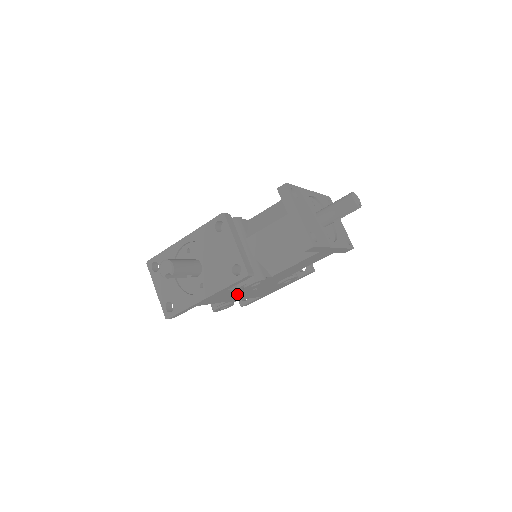
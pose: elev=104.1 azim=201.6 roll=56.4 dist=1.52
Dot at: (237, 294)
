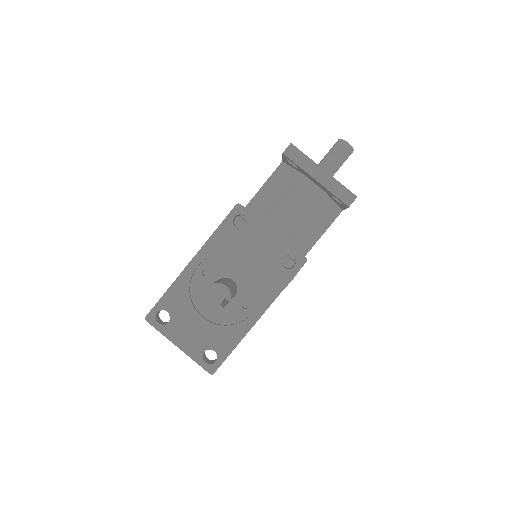
Dot at: occluded
